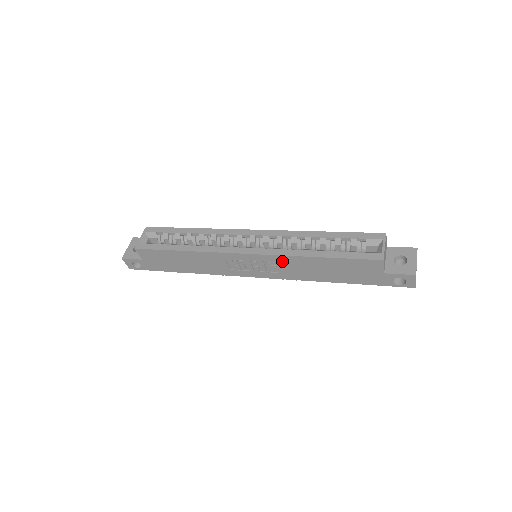
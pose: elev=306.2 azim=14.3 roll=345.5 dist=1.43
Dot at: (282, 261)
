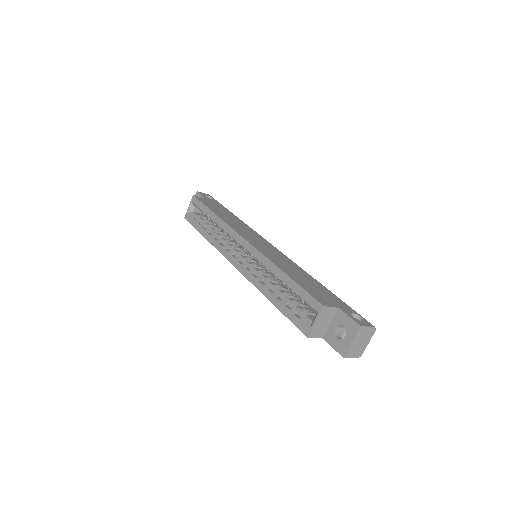
Dot at: occluded
